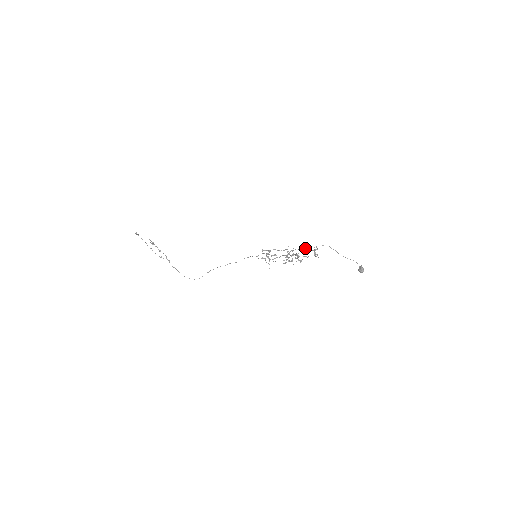
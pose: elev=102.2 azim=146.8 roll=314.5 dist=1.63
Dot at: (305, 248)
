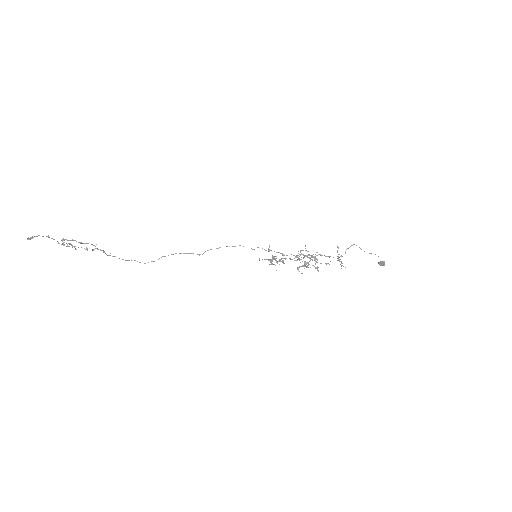
Dot at: occluded
